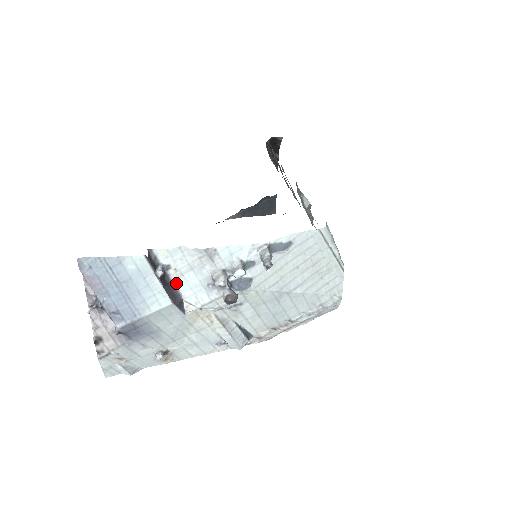
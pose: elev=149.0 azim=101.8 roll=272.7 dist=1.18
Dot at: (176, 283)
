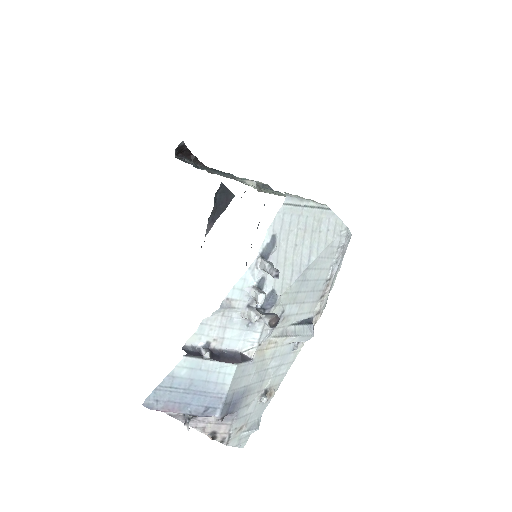
Dot at: (225, 348)
